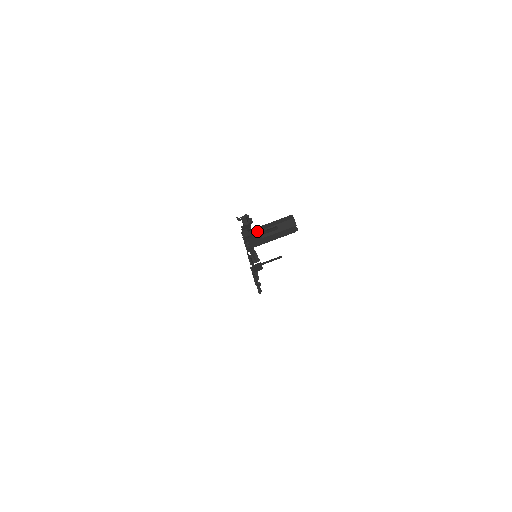
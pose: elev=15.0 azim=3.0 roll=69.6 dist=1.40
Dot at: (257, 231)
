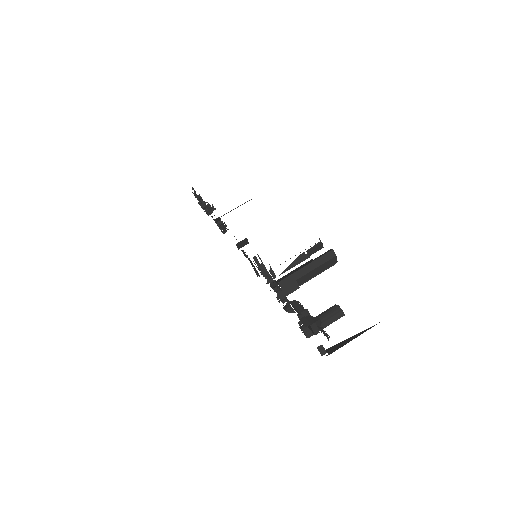
Dot at: (293, 282)
